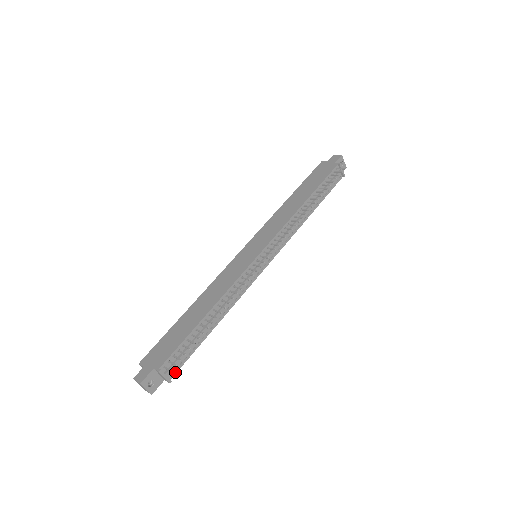
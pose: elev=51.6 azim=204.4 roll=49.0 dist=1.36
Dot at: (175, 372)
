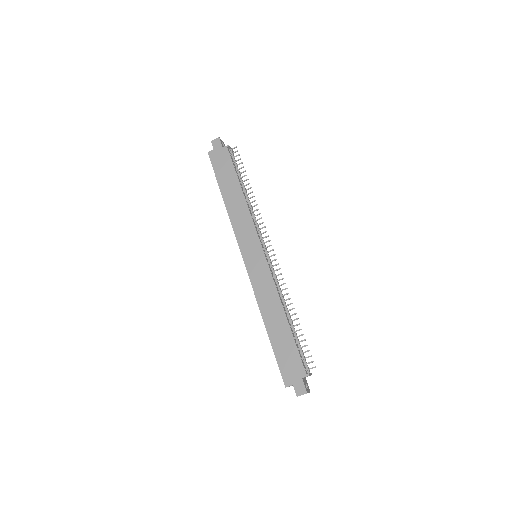
Dot at: occluded
